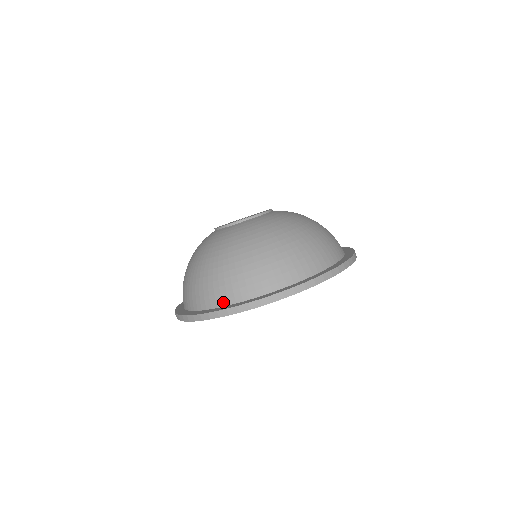
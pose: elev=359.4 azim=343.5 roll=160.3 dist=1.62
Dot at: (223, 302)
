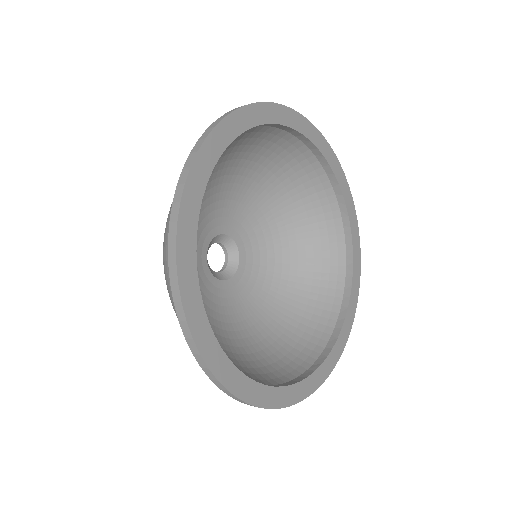
Dot at: occluded
